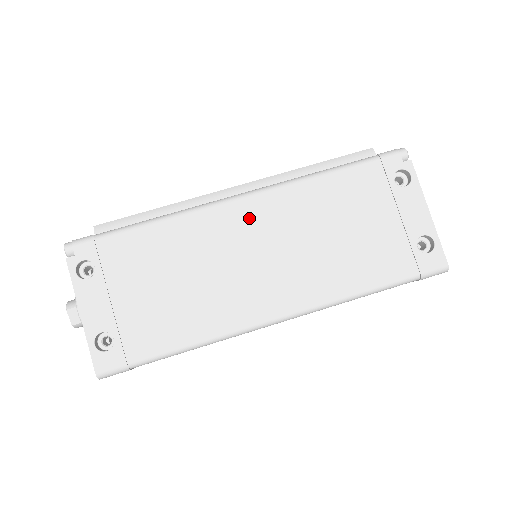
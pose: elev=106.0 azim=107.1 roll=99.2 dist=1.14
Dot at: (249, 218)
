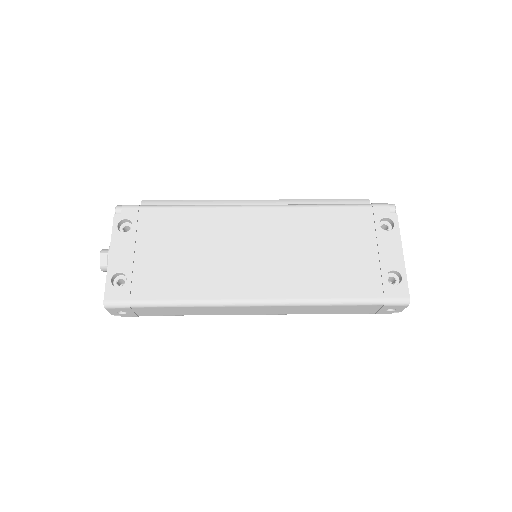
Dot at: (258, 222)
